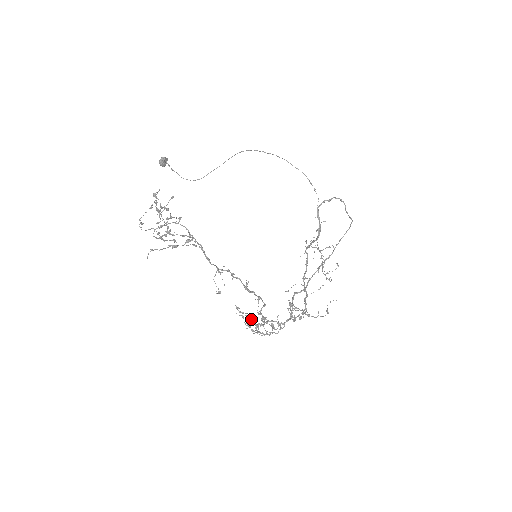
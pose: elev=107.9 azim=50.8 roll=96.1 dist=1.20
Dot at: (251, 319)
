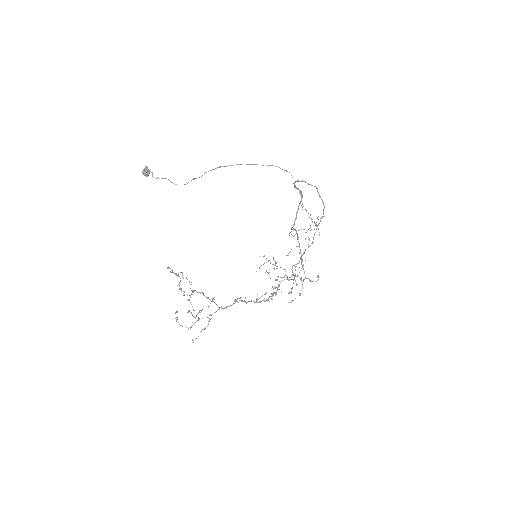
Dot at: occluded
